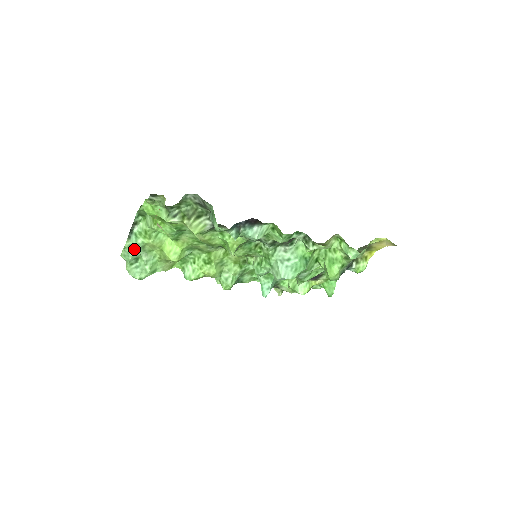
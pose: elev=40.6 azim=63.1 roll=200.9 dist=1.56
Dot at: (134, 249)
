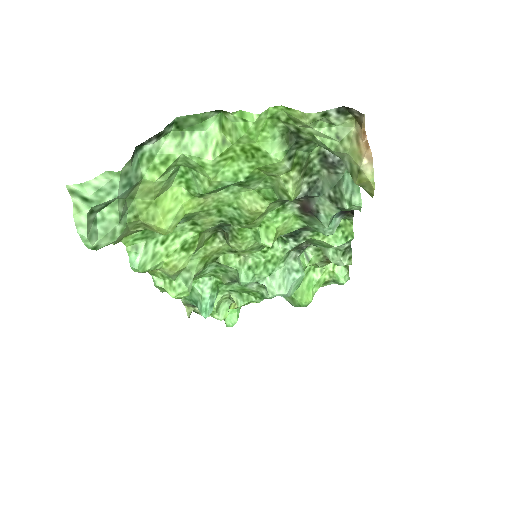
Dot at: (127, 183)
